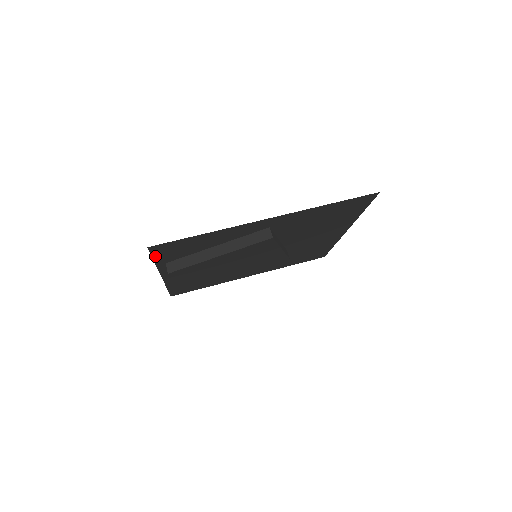
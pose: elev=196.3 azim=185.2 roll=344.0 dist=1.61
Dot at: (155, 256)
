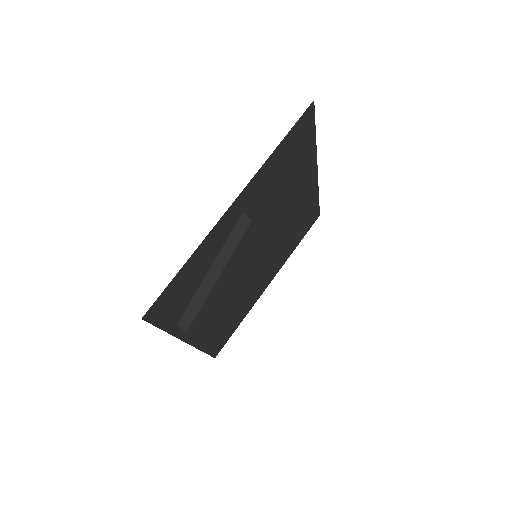
Dot at: (159, 324)
